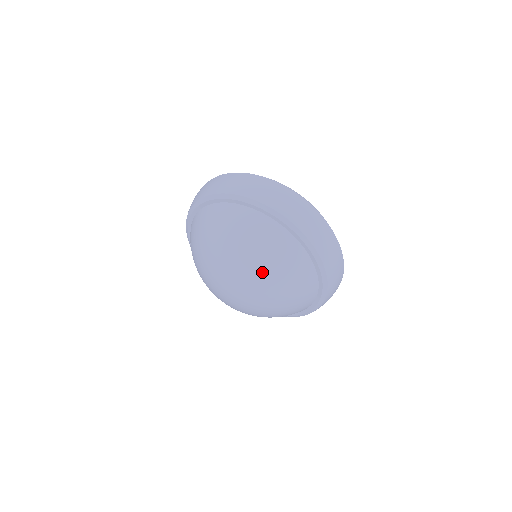
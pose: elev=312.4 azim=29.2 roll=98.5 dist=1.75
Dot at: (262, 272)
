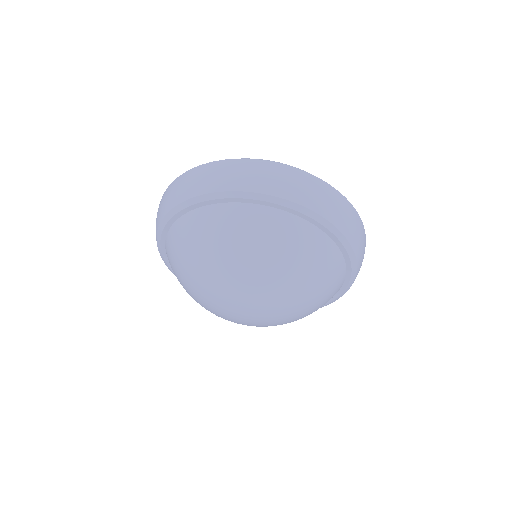
Dot at: (250, 266)
